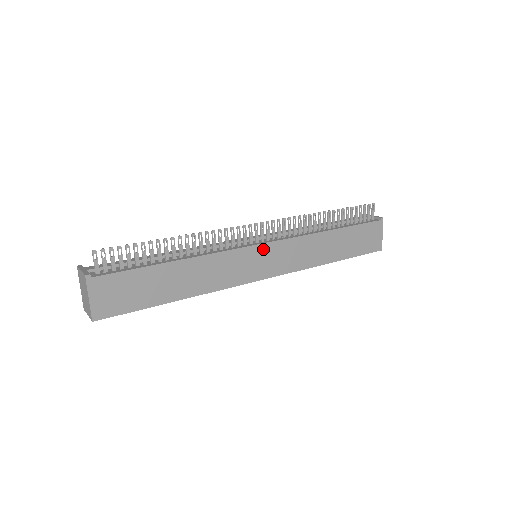
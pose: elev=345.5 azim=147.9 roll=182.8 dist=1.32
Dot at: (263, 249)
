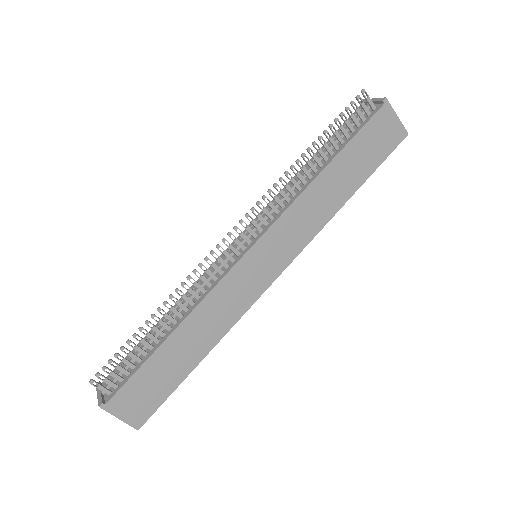
Dot at: (255, 253)
